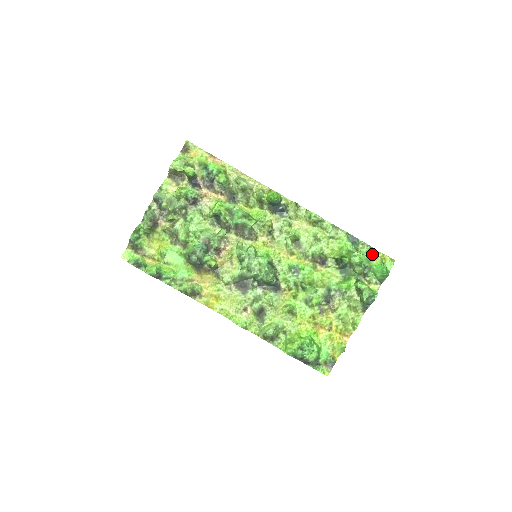
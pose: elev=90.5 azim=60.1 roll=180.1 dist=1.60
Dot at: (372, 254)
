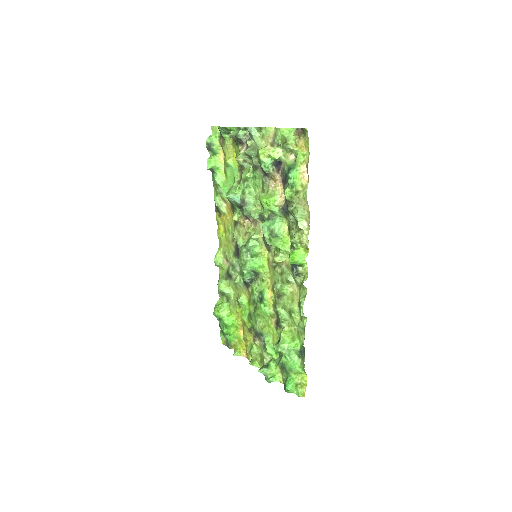
Dot at: (301, 373)
